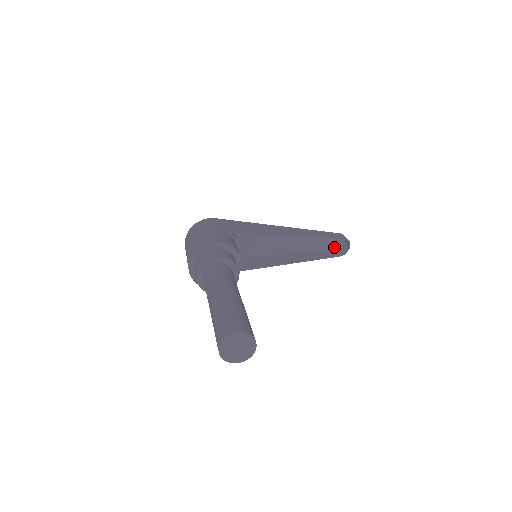
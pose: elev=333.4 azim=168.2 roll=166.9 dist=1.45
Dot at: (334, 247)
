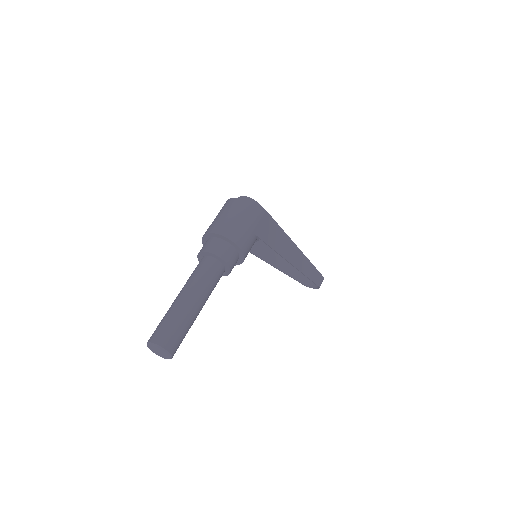
Dot at: occluded
